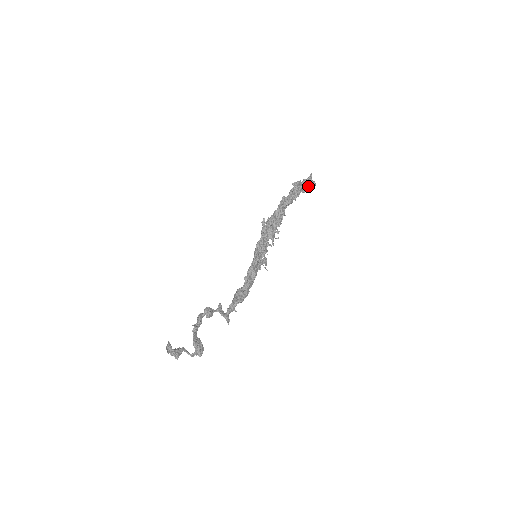
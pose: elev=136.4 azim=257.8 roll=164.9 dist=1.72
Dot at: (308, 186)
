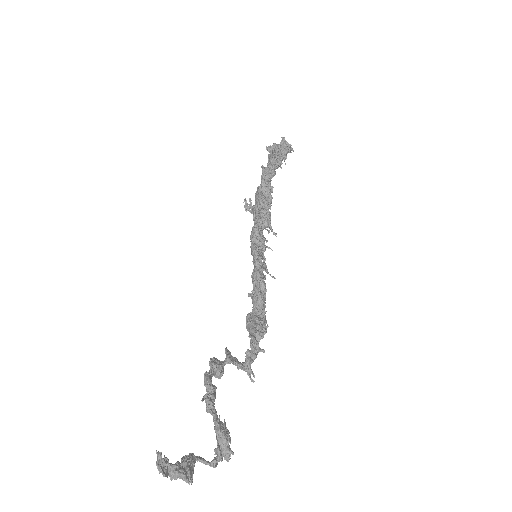
Dot at: (287, 150)
